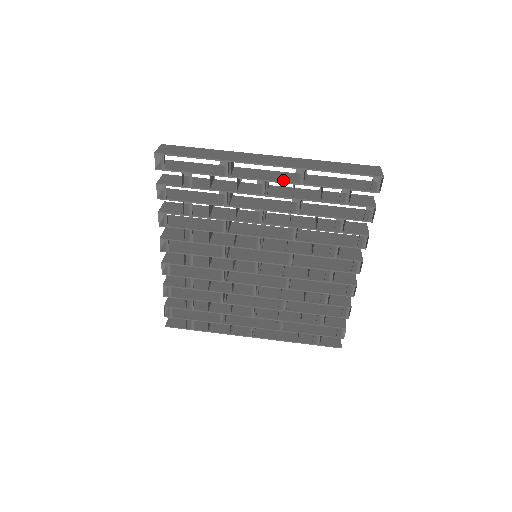
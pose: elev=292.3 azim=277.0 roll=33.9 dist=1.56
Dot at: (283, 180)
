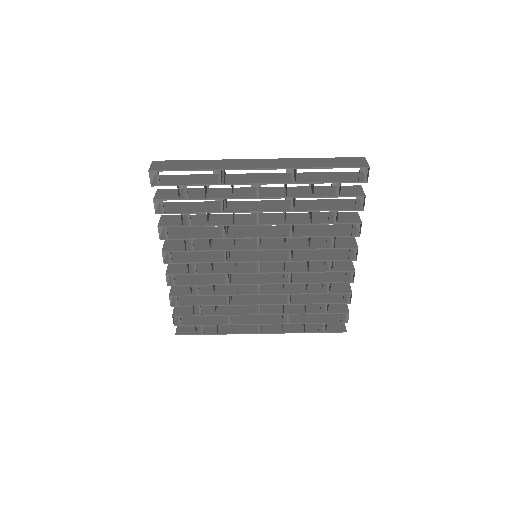
Dot at: (275, 181)
